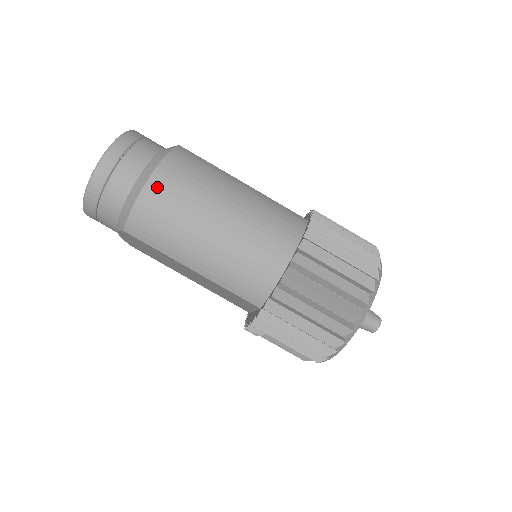
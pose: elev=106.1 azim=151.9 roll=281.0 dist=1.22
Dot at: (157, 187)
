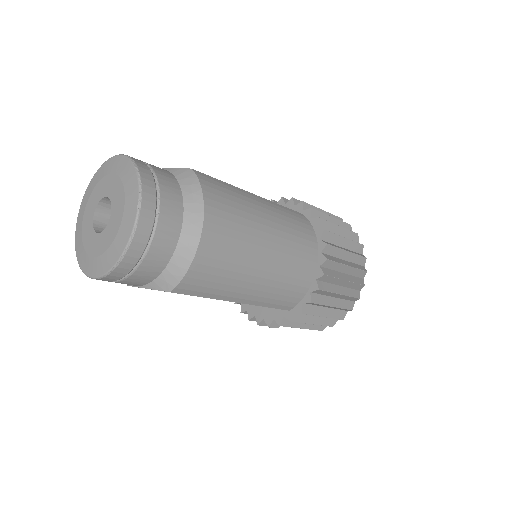
Dot at: (211, 239)
